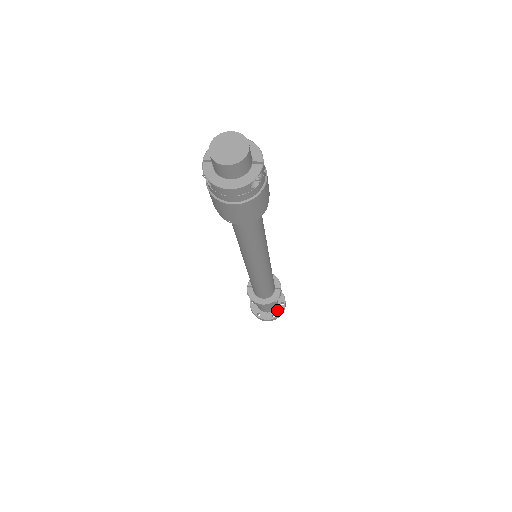
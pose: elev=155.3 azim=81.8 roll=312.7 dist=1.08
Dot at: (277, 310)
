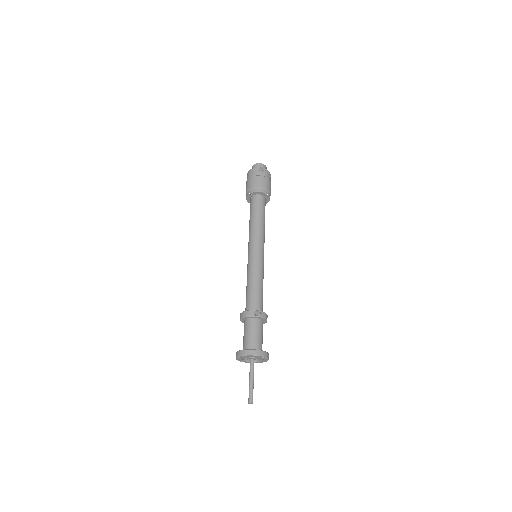
Dot at: (255, 350)
